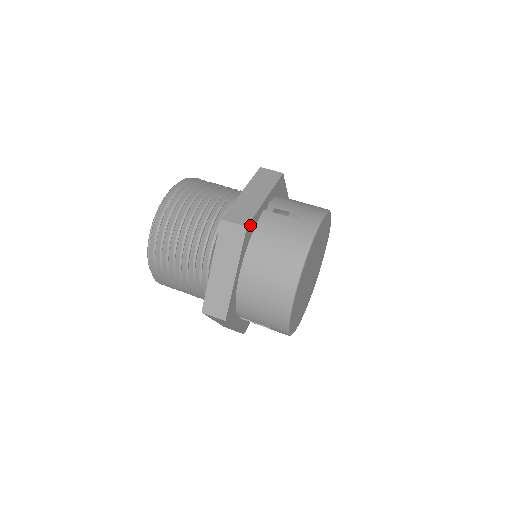
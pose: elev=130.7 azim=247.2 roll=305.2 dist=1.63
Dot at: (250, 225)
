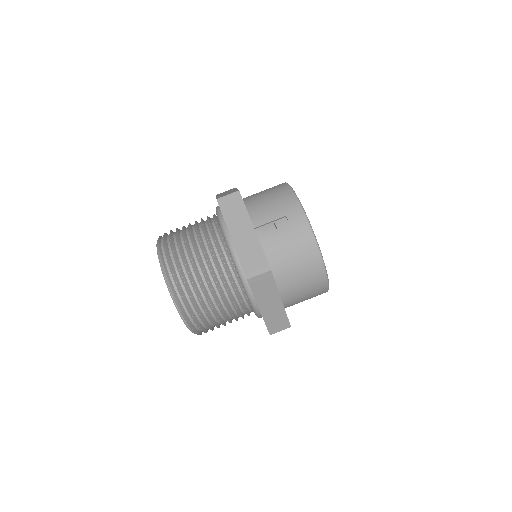
Dot at: (268, 264)
